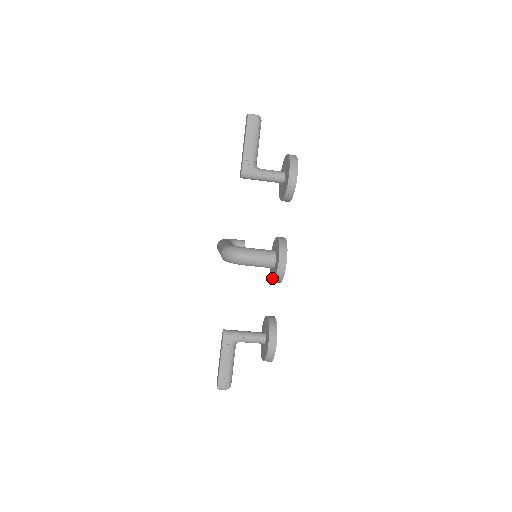
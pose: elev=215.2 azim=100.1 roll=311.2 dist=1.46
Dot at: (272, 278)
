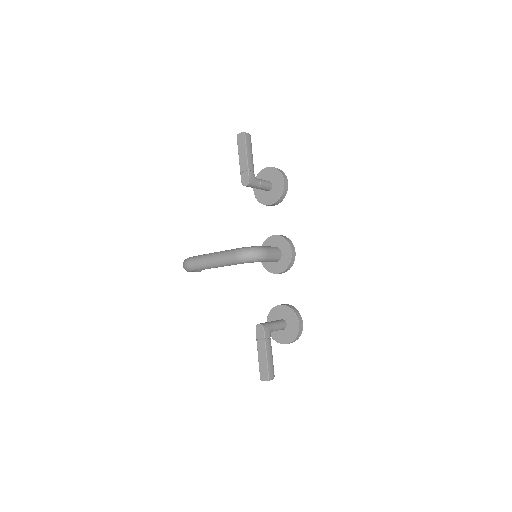
Dot at: (278, 270)
